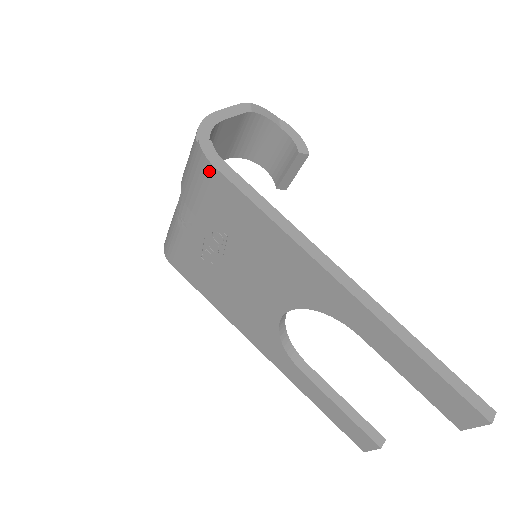
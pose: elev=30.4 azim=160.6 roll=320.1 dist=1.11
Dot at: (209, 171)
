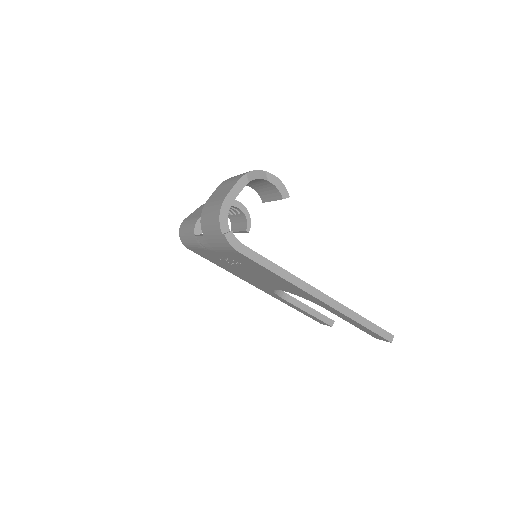
Dot at: (234, 251)
